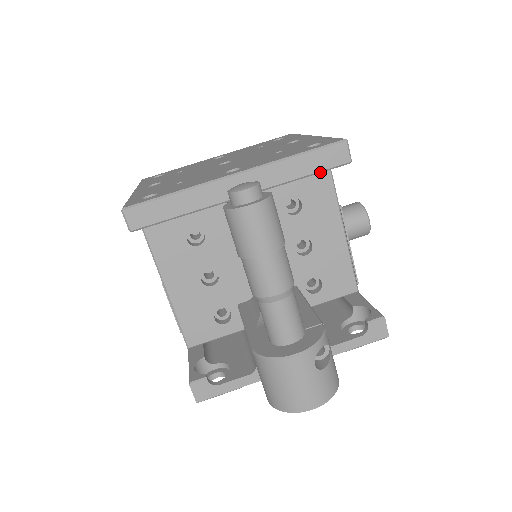
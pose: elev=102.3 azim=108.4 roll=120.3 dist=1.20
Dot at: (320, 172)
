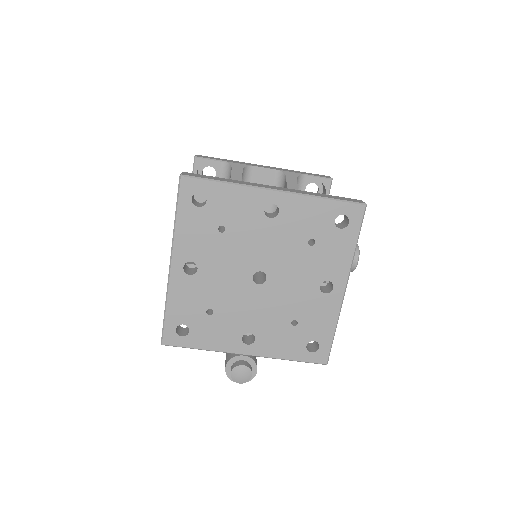
Dot at: occluded
